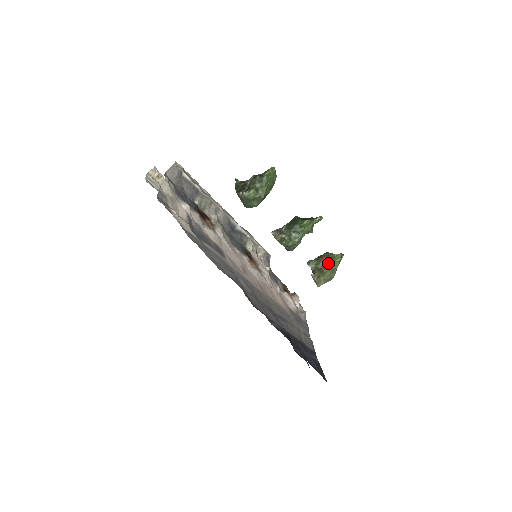
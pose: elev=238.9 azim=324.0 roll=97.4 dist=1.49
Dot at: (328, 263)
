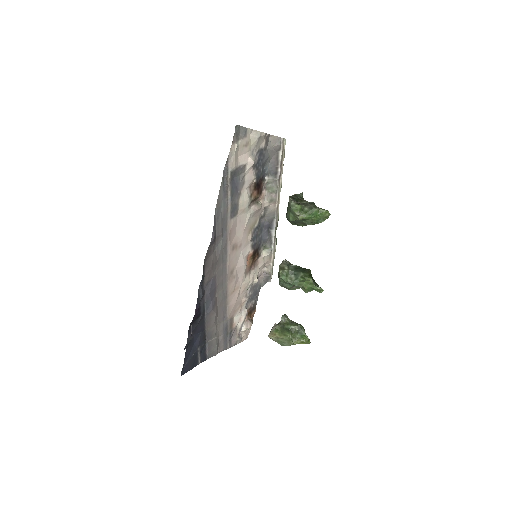
Dot at: (294, 332)
